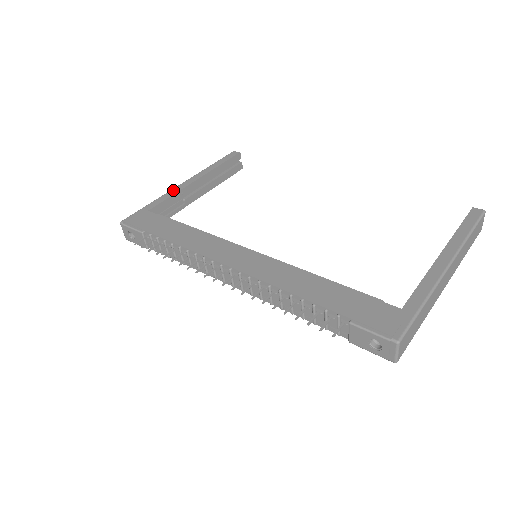
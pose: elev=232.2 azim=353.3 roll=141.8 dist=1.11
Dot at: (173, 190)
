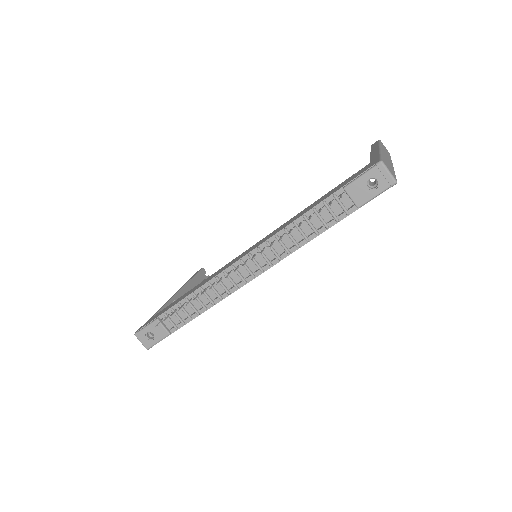
Dot at: occluded
